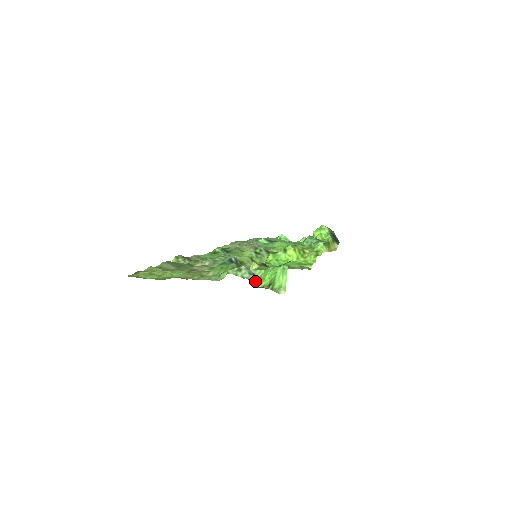
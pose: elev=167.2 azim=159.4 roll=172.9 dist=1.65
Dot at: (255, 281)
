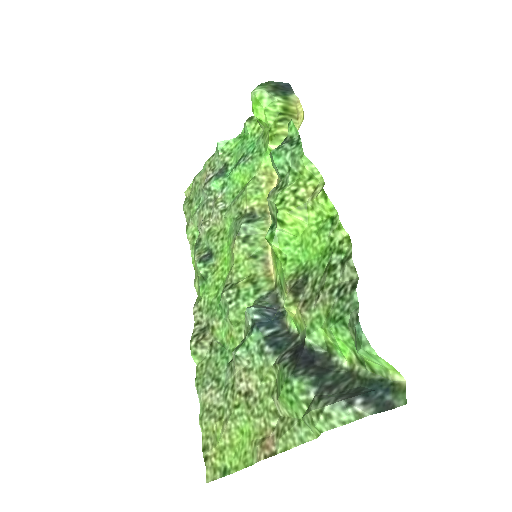
Dot at: (327, 352)
